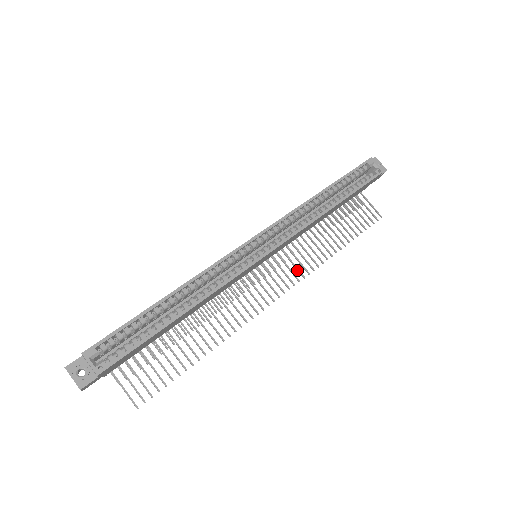
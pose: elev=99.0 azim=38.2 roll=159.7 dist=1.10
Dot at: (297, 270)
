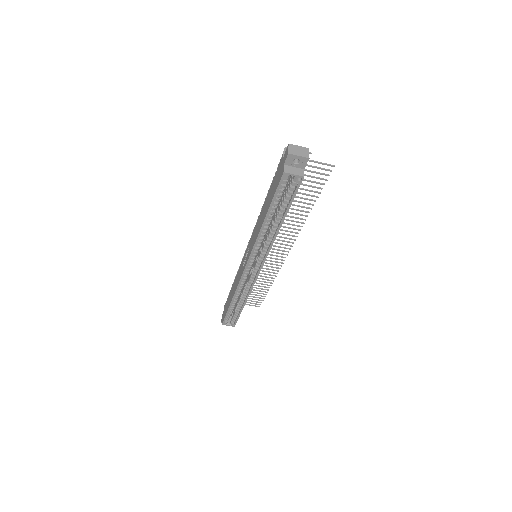
Dot at: (289, 235)
